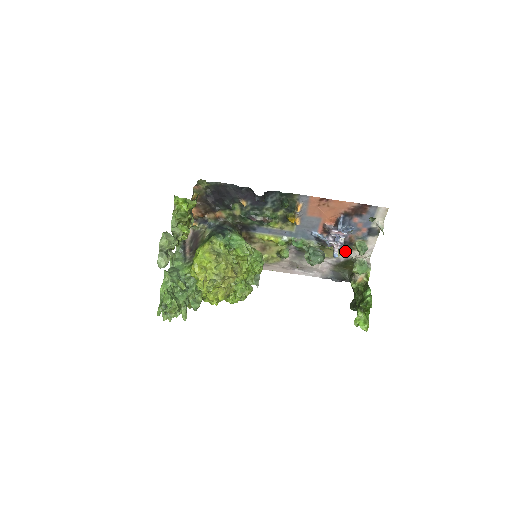
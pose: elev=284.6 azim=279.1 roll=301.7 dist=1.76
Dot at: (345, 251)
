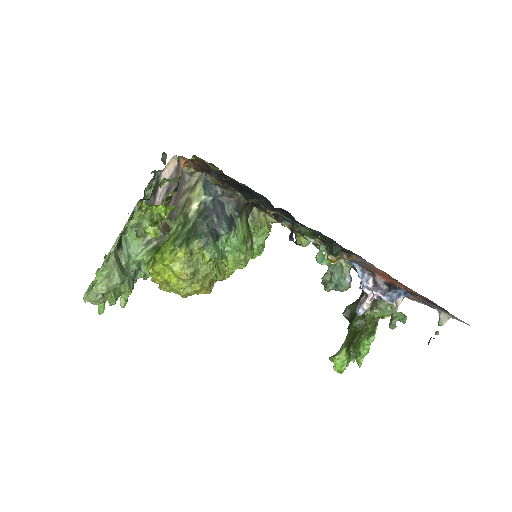
Dot at: occluded
